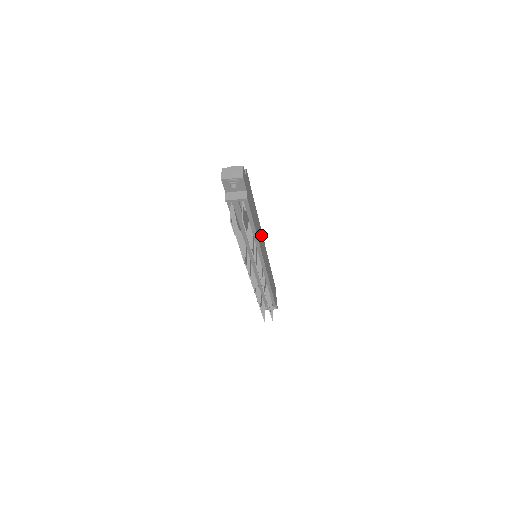
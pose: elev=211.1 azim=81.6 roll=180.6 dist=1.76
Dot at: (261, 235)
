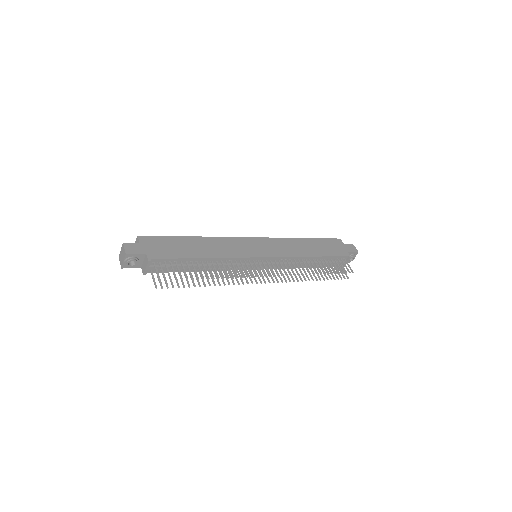
Dot at: (235, 242)
